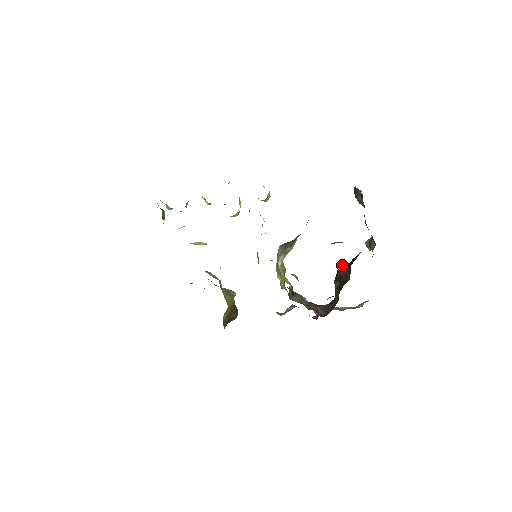
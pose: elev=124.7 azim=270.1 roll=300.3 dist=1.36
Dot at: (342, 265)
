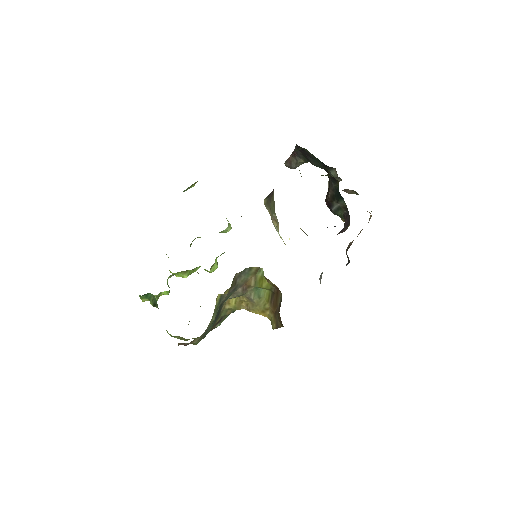
Dot at: occluded
